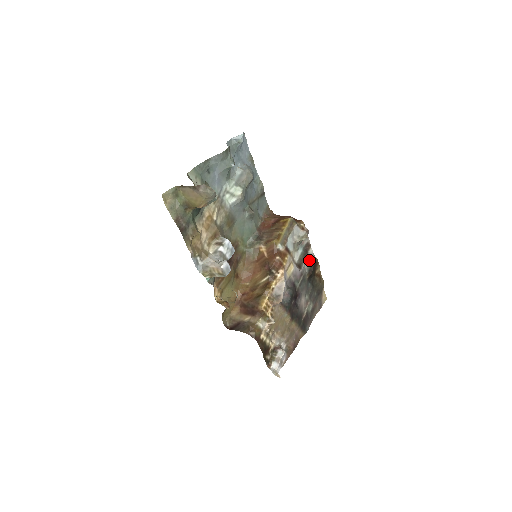
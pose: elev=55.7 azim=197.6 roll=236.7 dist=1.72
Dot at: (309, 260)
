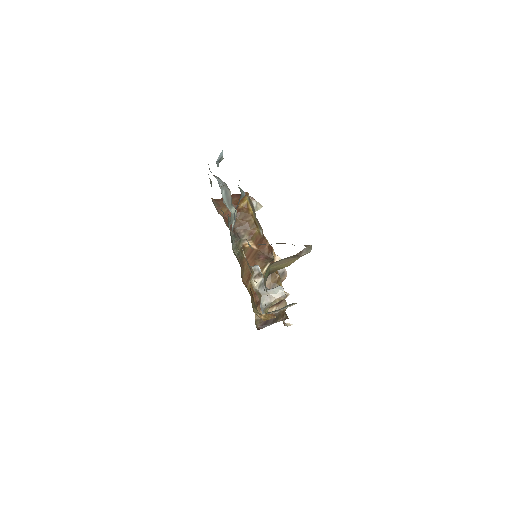
Dot at: occluded
